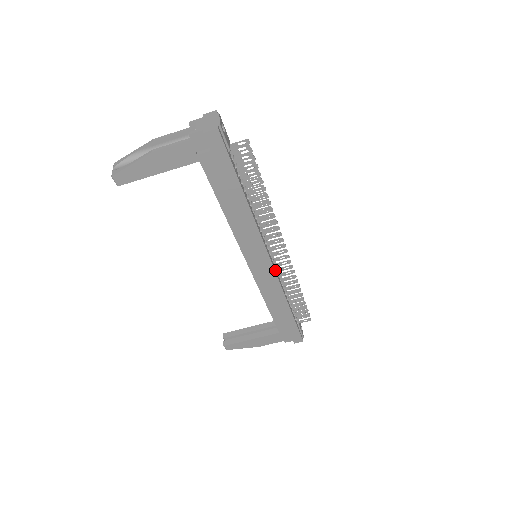
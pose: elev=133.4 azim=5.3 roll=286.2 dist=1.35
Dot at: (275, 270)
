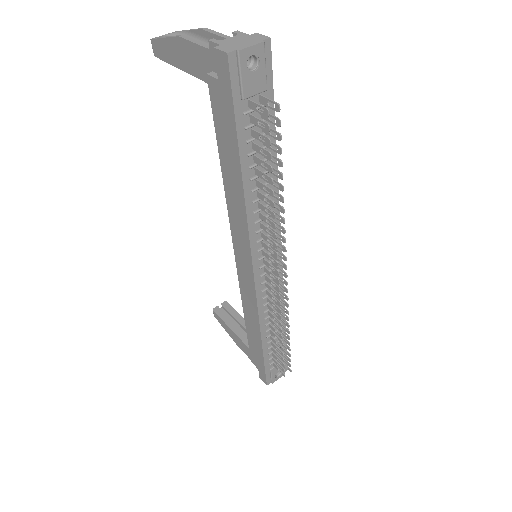
Dot at: (259, 288)
